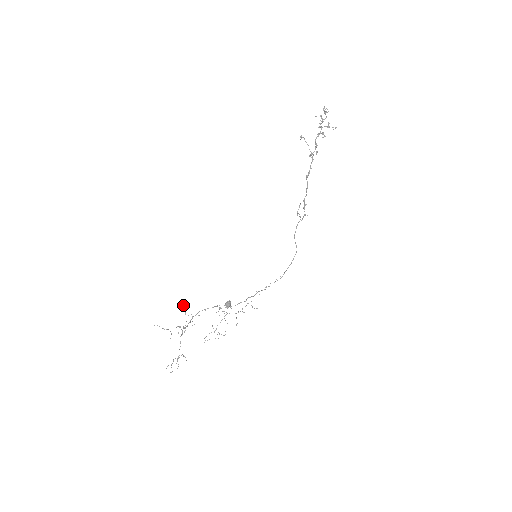
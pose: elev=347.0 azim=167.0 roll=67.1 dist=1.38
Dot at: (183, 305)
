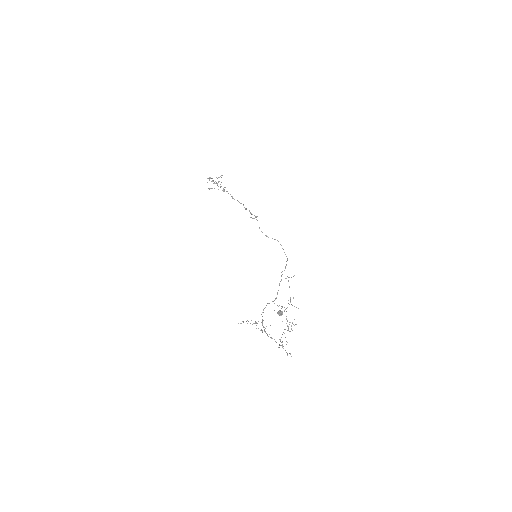
Dot at: (247, 323)
